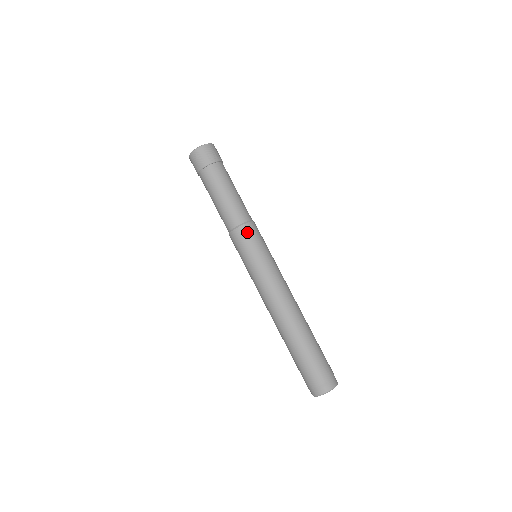
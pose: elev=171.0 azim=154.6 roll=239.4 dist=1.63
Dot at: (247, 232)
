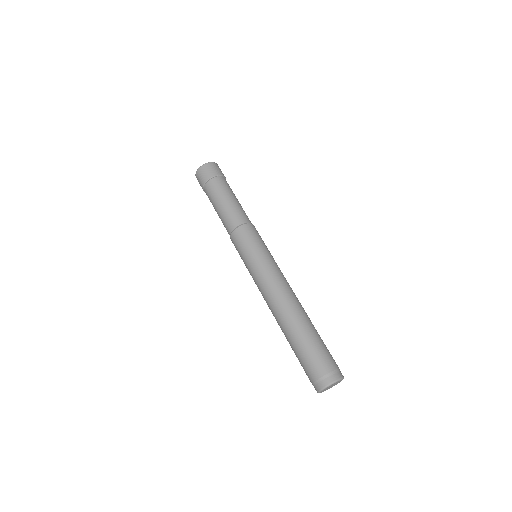
Dot at: (256, 230)
